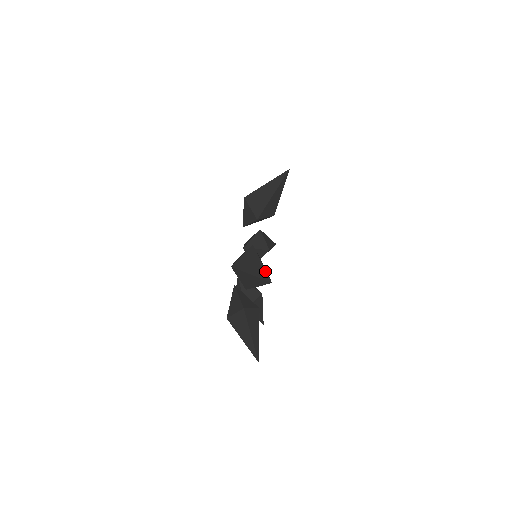
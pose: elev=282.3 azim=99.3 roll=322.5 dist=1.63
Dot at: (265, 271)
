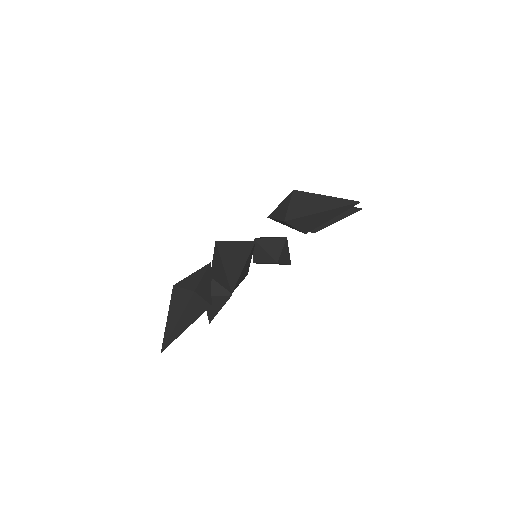
Dot at: (170, 335)
